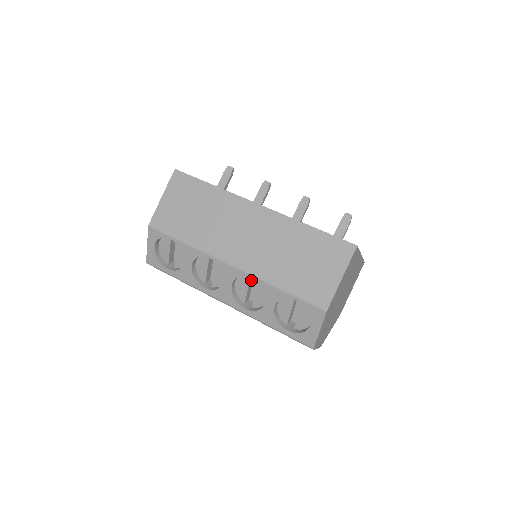
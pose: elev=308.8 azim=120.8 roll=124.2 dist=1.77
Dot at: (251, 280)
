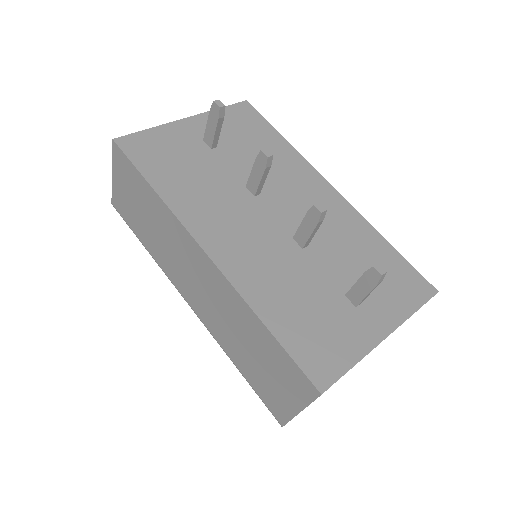
Dot at: occluded
